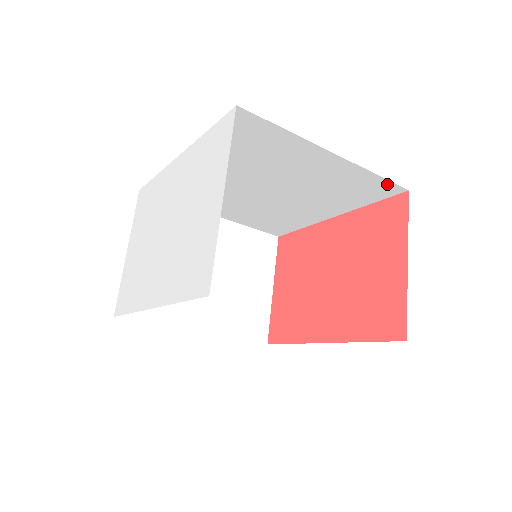
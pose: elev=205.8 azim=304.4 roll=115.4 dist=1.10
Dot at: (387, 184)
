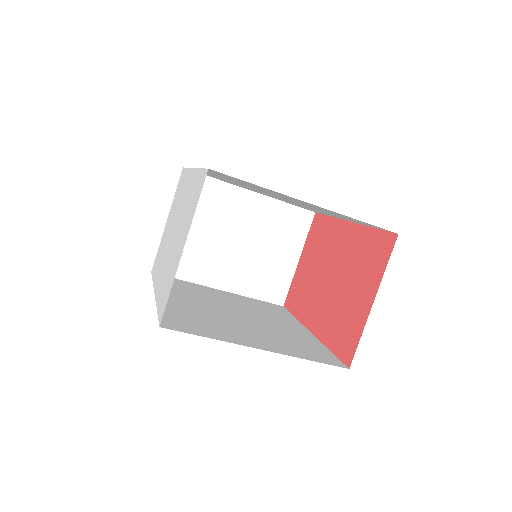
Dot at: (375, 226)
